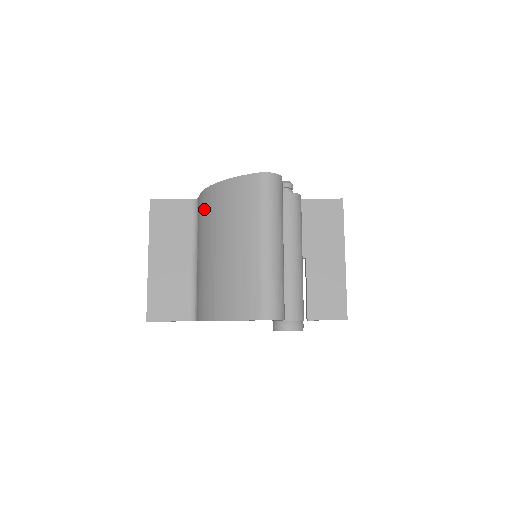
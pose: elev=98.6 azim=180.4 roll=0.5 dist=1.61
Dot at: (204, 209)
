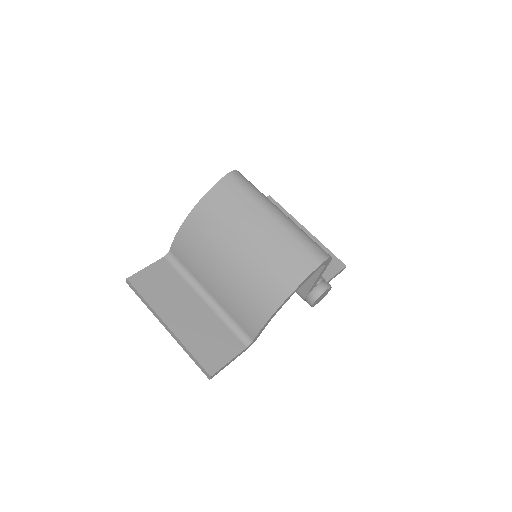
Dot at: (192, 242)
